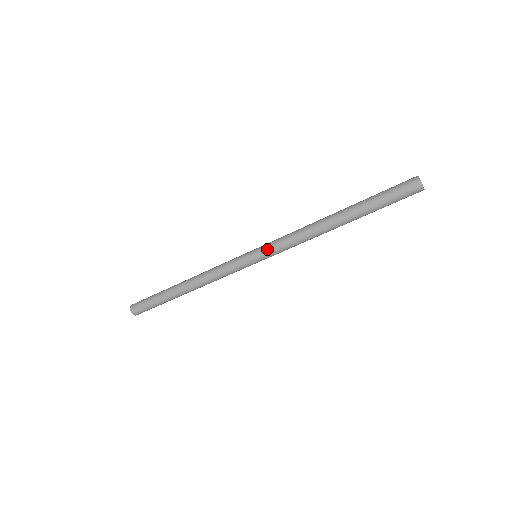
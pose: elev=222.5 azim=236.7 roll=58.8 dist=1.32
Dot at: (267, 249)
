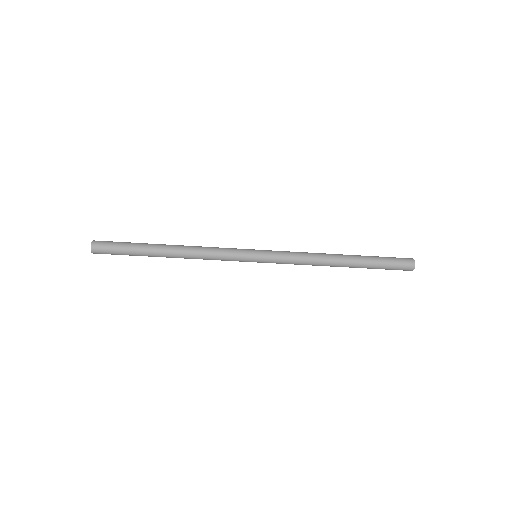
Dot at: (272, 257)
